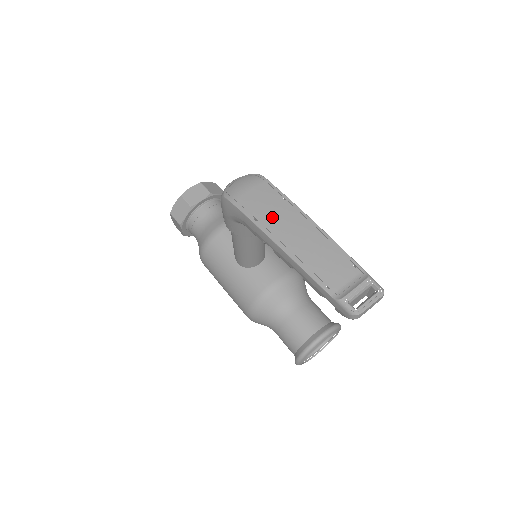
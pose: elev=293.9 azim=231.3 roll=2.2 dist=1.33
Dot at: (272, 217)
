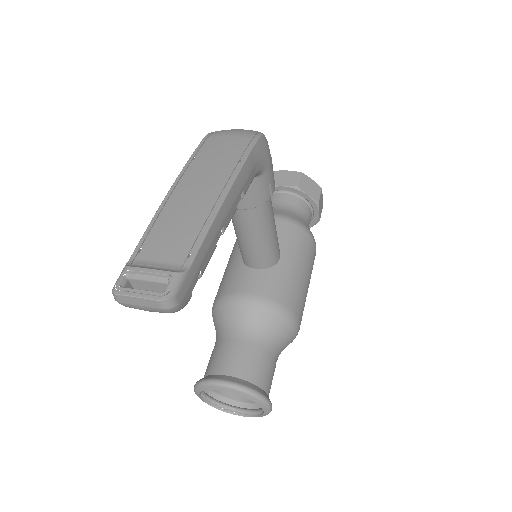
Dot at: (206, 164)
